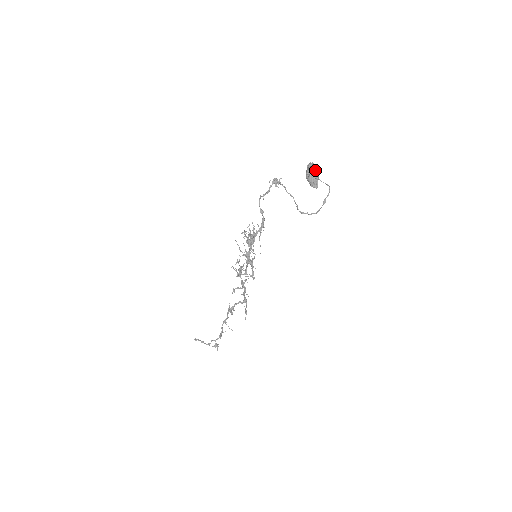
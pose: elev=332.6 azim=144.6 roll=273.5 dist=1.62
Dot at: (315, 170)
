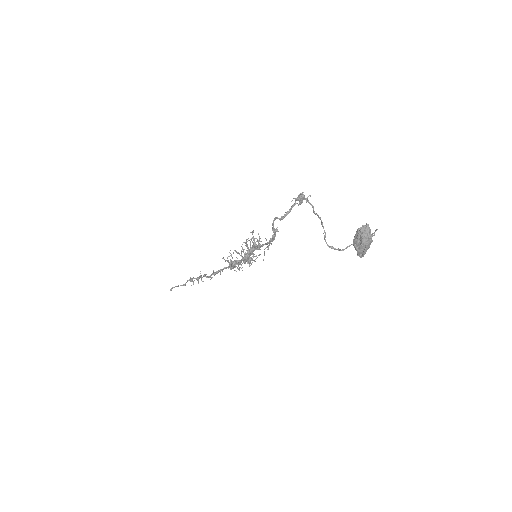
Dot at: (369, 241)
